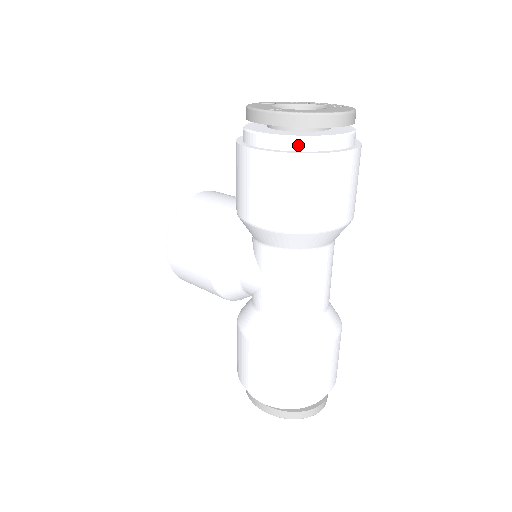
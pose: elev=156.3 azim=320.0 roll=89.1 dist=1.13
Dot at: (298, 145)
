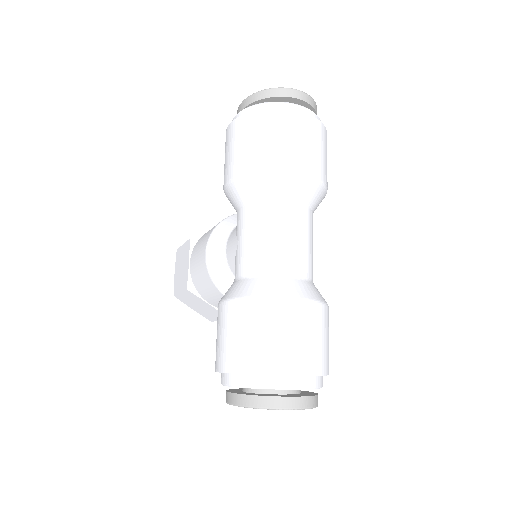
Dot at: (252, 111)
